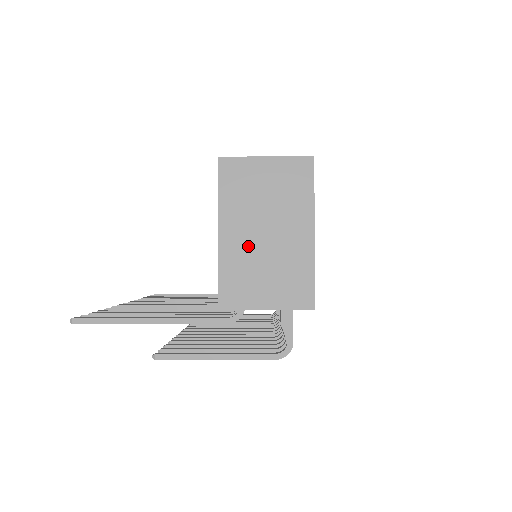
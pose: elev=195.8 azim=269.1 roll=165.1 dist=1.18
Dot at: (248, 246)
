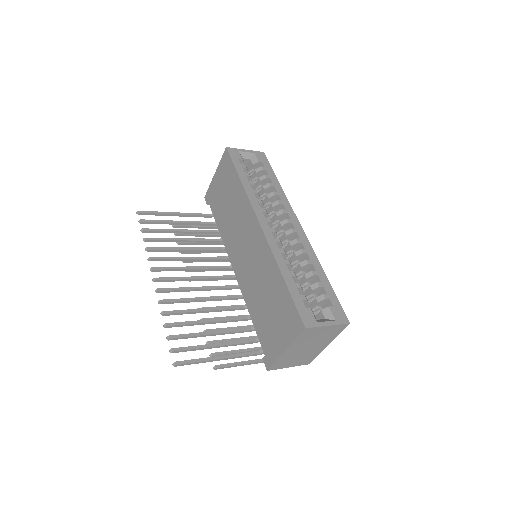
Dot at: (296, 353)
